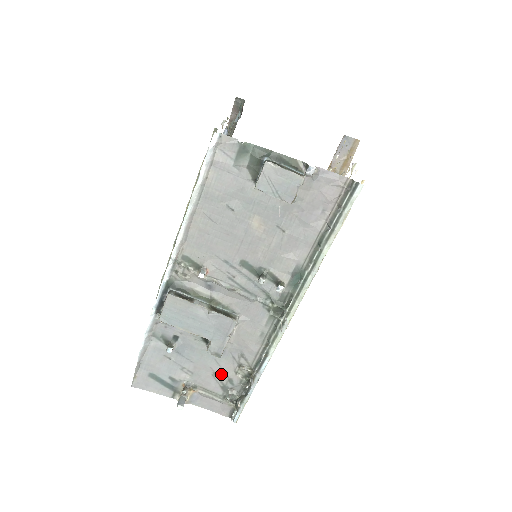
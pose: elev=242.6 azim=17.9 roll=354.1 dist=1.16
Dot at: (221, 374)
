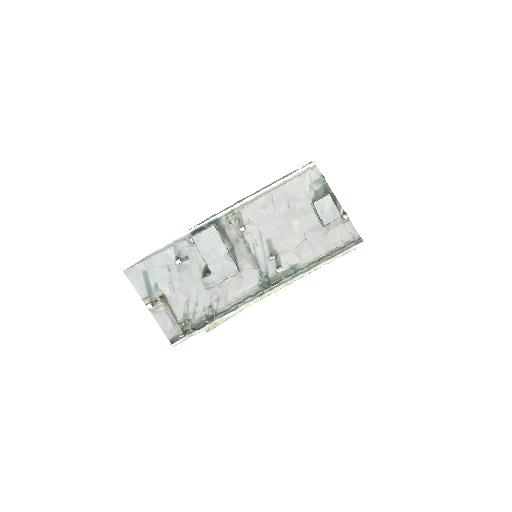
Dot at: (192, 304)
